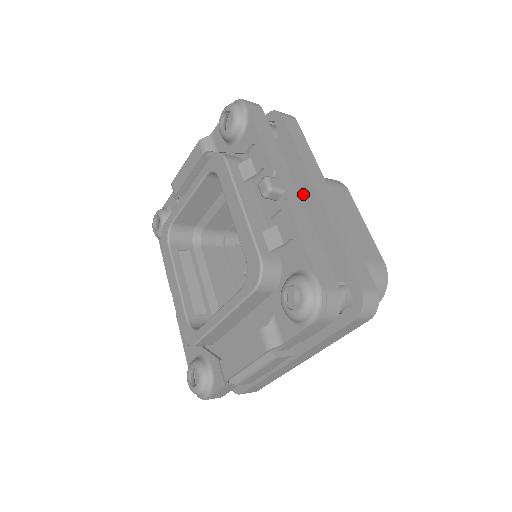
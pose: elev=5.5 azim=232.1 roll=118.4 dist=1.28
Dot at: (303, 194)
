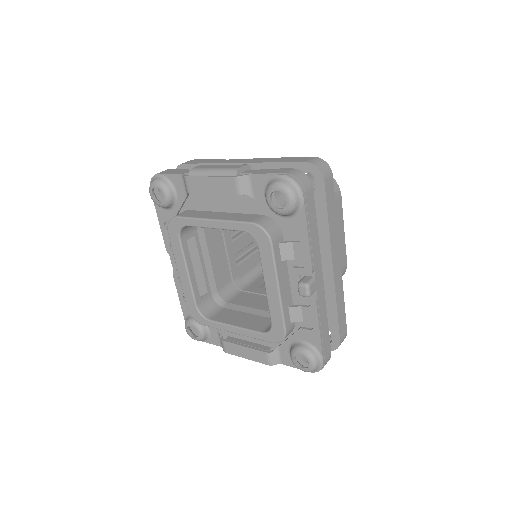
Dot at: occluded
